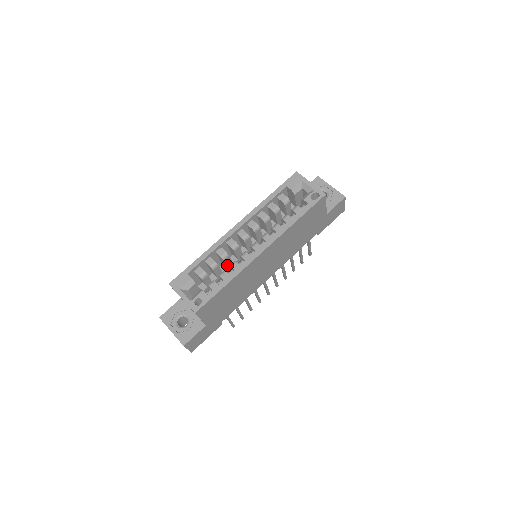
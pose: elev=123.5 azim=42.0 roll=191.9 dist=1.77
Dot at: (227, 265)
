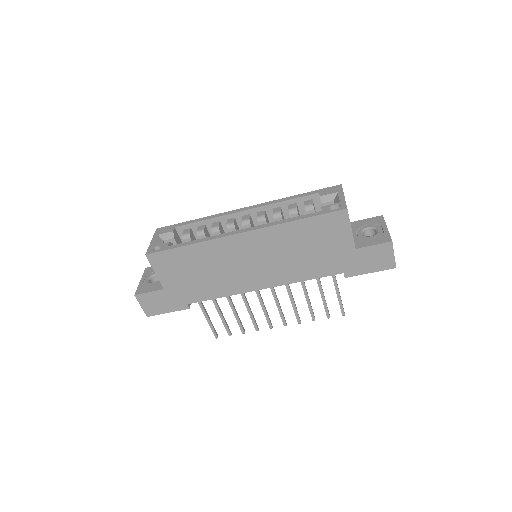
Dot at: occluded
